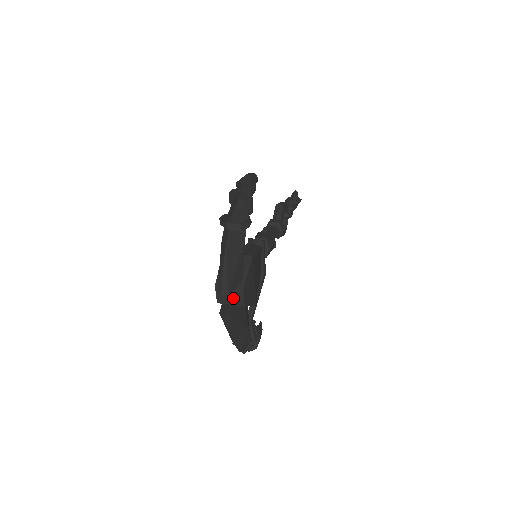
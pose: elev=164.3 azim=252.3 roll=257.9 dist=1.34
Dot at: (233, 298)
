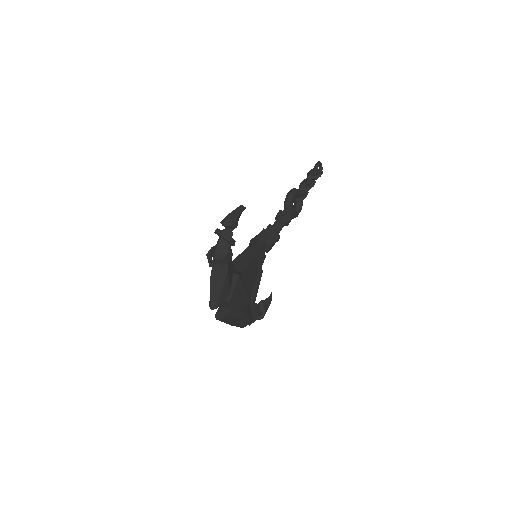
Dot at: (225, 305)
